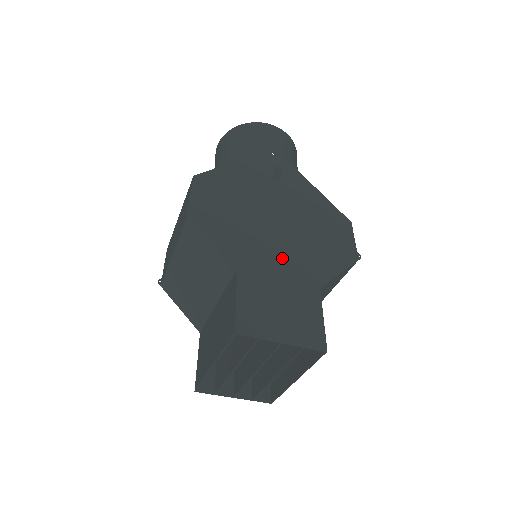
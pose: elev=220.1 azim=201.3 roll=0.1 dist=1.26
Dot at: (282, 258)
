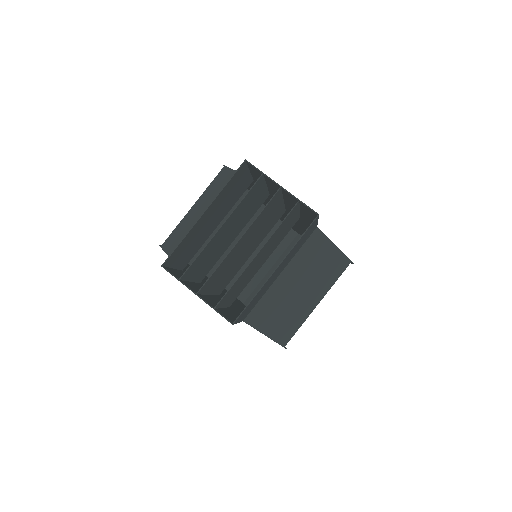
Dot at: occluded
